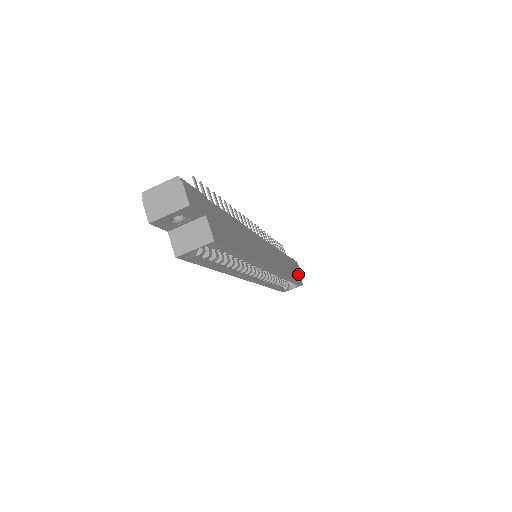
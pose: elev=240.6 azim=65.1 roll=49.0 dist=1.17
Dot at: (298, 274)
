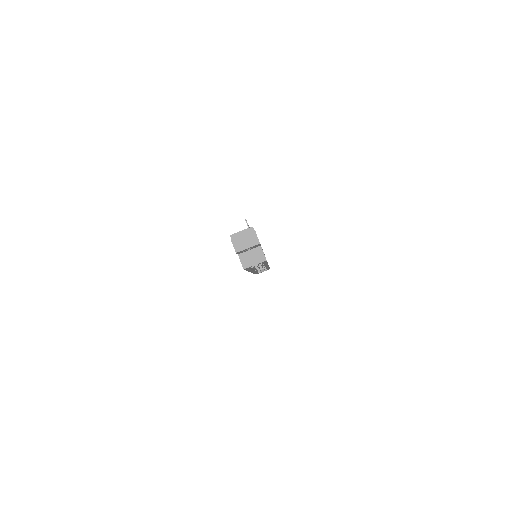
Dot at: occluded
